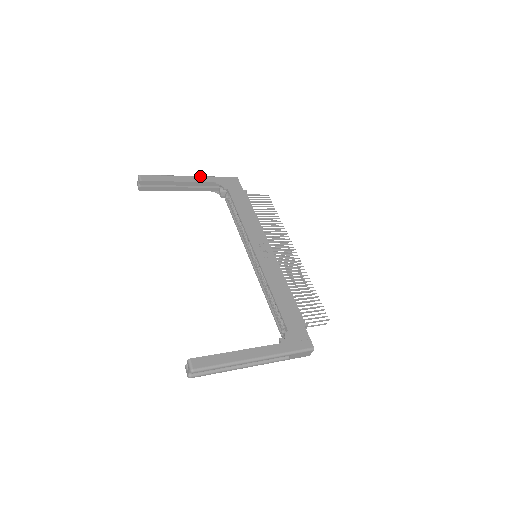
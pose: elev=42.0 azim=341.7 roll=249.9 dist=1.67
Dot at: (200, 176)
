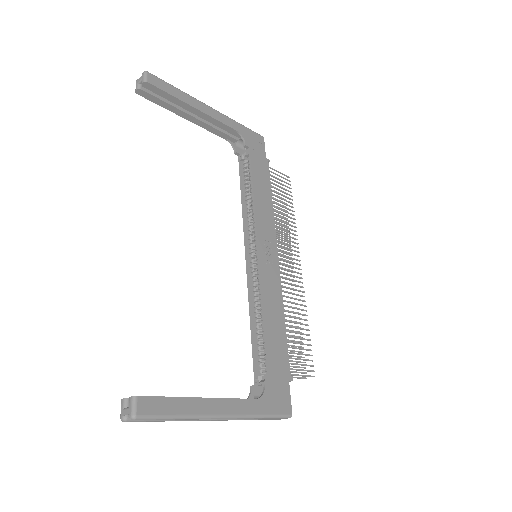
Dot at: occluded
